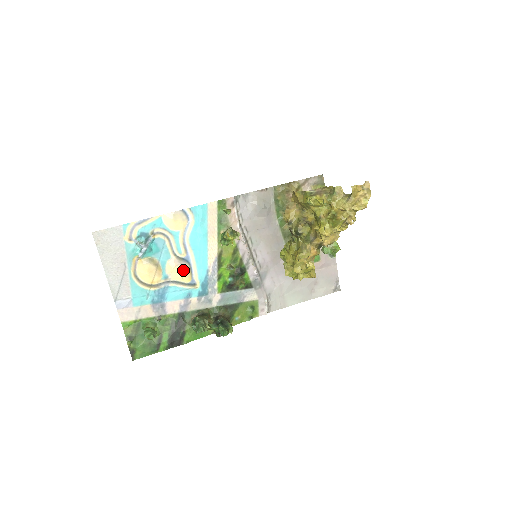
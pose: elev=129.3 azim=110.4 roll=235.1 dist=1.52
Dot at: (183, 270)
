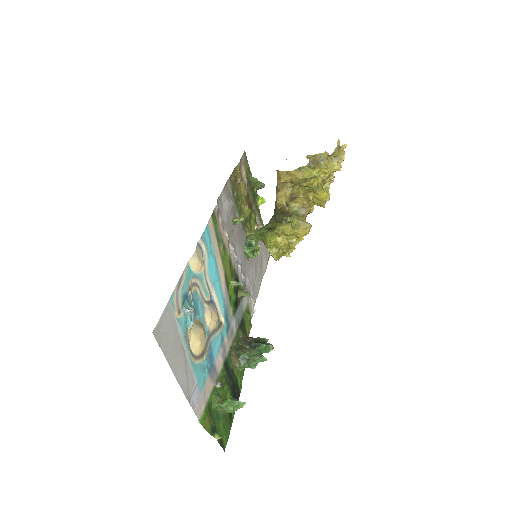
Dot at: (216, 314)
